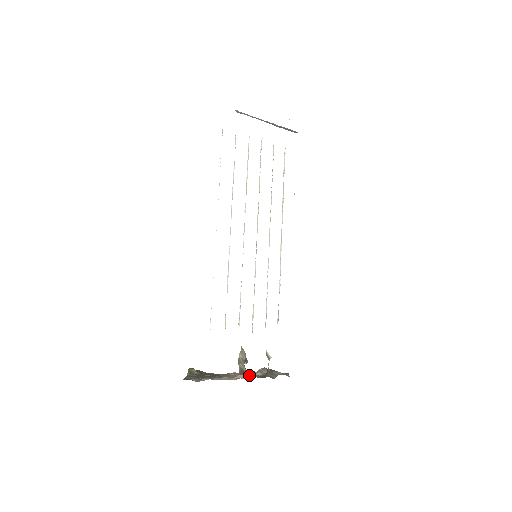
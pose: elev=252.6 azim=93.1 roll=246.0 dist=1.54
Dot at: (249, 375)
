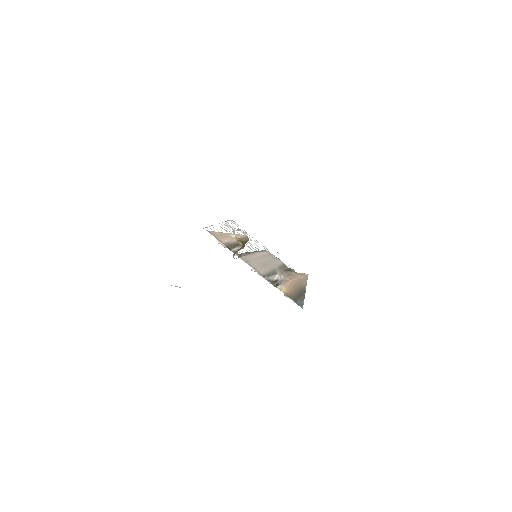
Dot at: occluded
